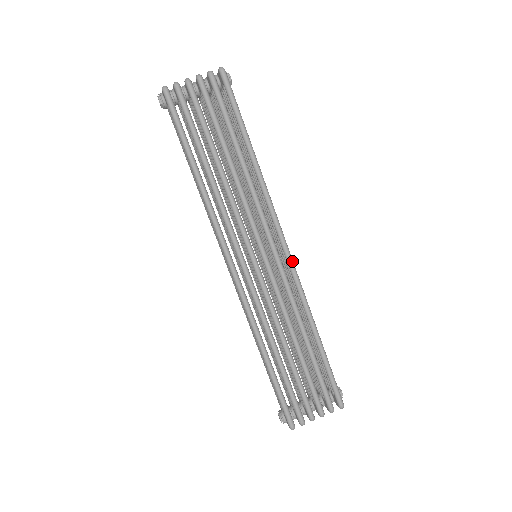
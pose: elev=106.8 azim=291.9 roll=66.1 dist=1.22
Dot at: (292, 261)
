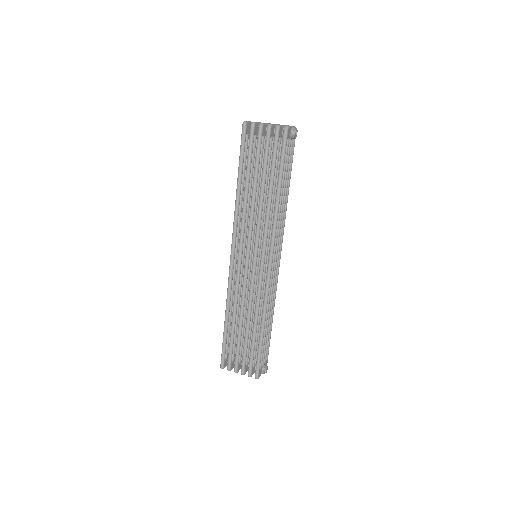
Dot at: (270, 274)
